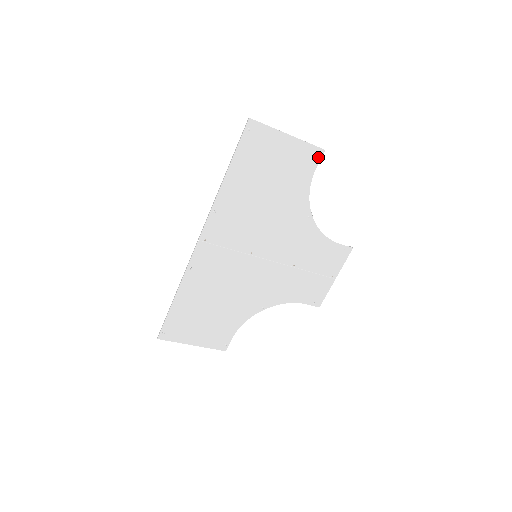
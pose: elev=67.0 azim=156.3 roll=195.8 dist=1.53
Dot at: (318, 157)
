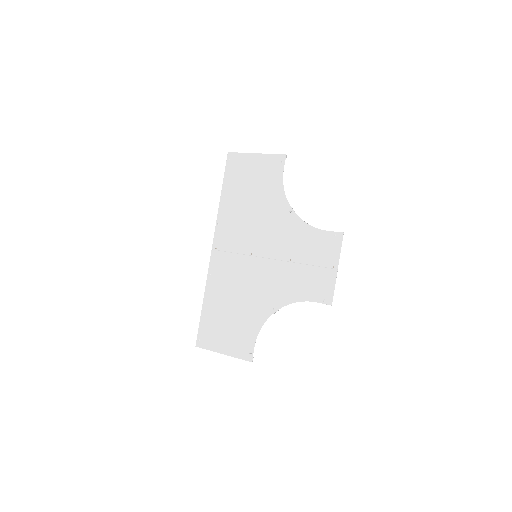
Dot at: (282, 162)
